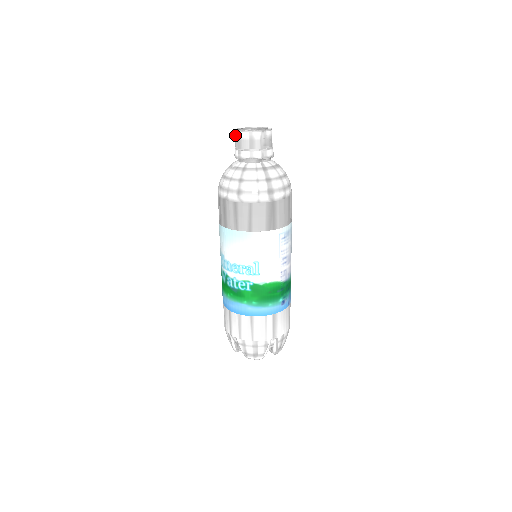
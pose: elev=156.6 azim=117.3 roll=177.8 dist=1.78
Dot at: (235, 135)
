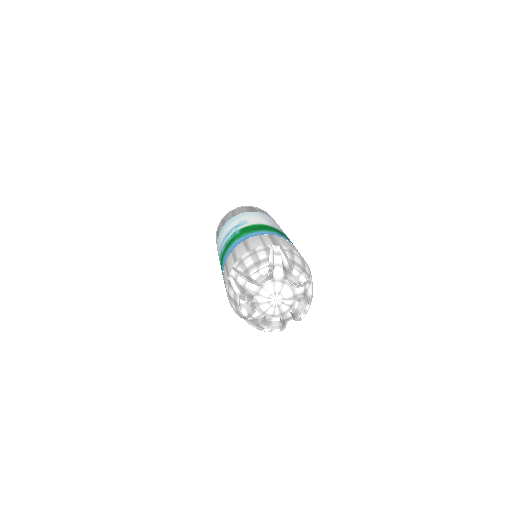
Dot at: occluded
